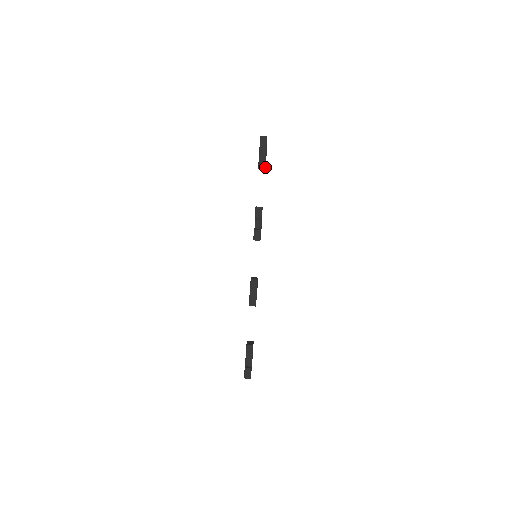
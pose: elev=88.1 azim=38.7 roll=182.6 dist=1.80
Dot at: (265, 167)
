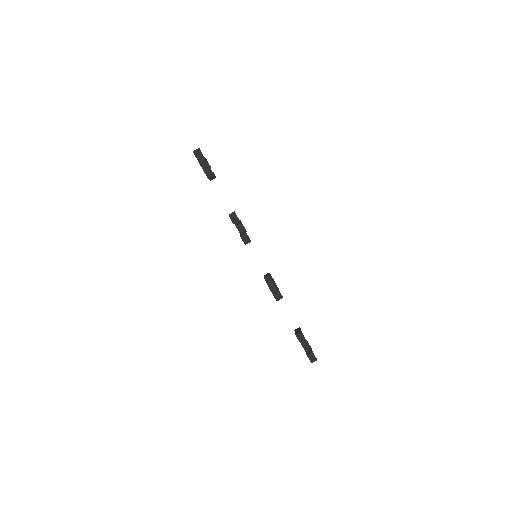
Dot at: occluded
